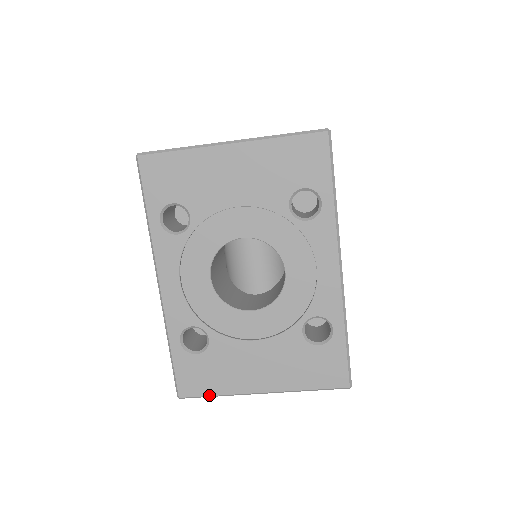
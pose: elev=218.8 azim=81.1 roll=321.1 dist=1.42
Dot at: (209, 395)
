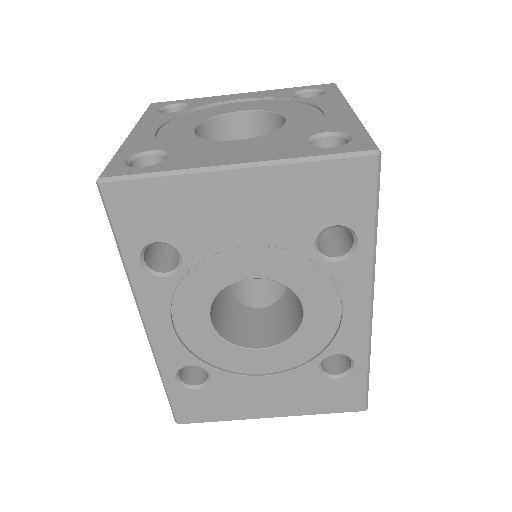
Dot at: (211, 421)
